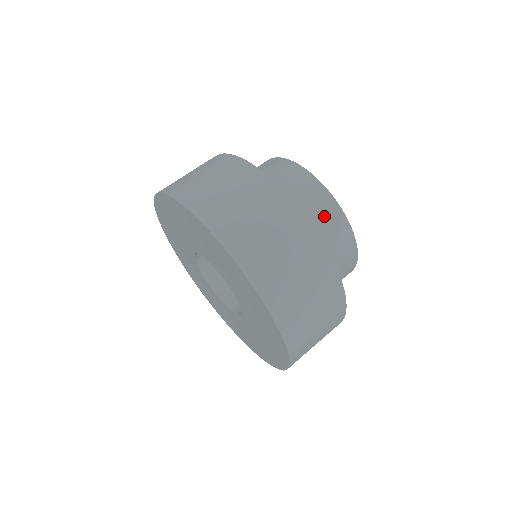
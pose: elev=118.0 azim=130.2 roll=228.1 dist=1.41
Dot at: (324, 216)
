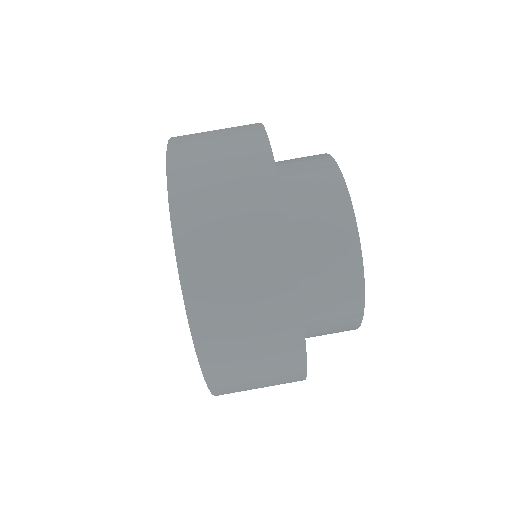
Dot at: (334, 258)
